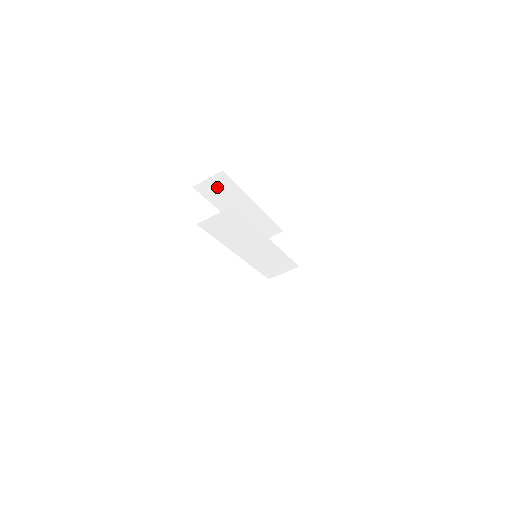
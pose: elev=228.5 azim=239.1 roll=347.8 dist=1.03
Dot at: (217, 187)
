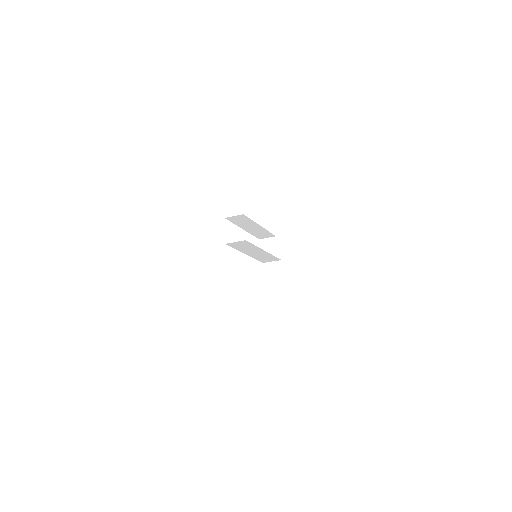
Dot at: (239, 219)
